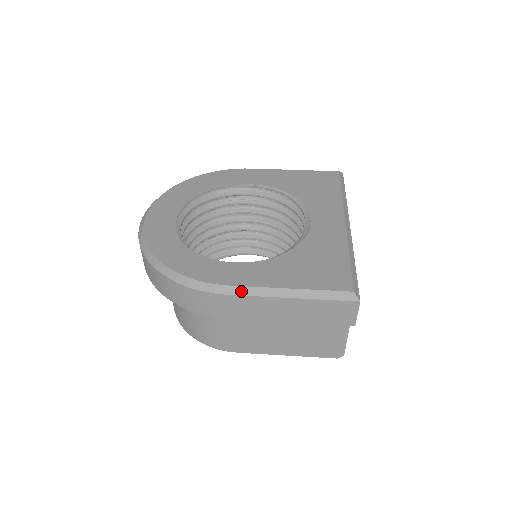
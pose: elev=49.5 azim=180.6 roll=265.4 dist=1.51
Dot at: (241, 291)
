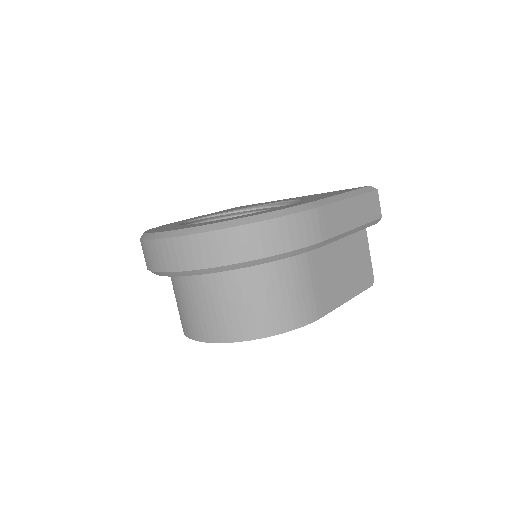
Dot at: (325, 202)
